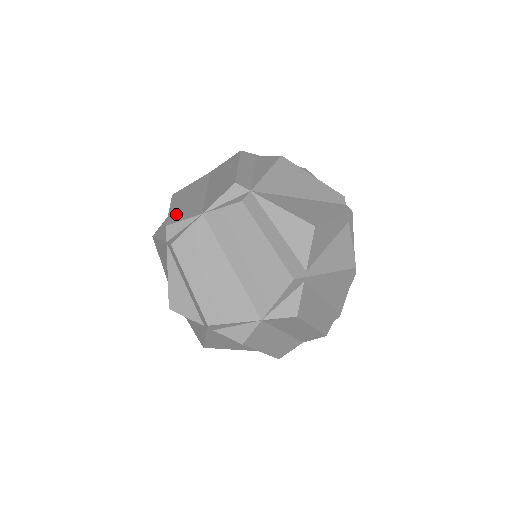
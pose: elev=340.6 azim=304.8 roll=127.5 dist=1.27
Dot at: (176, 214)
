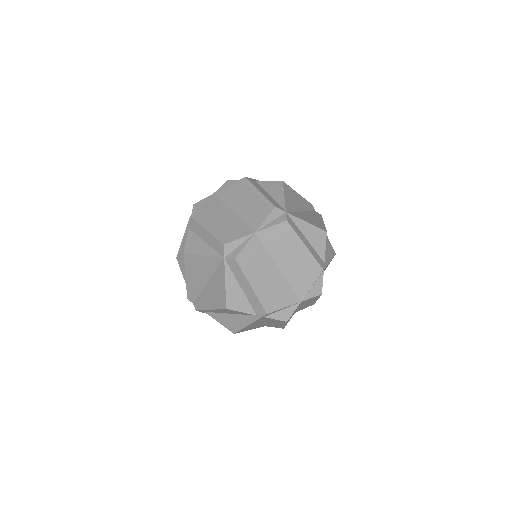
Dot at: (223, 234)
